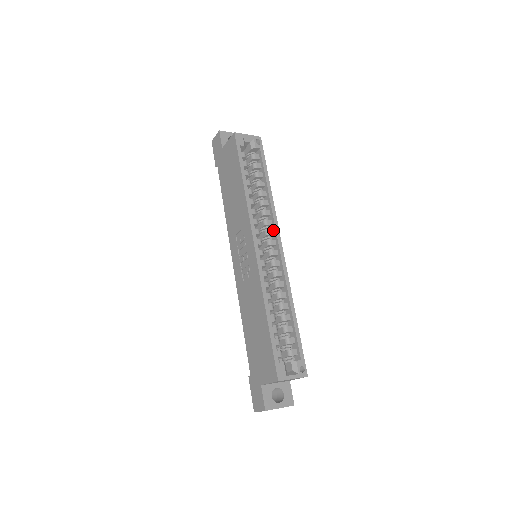
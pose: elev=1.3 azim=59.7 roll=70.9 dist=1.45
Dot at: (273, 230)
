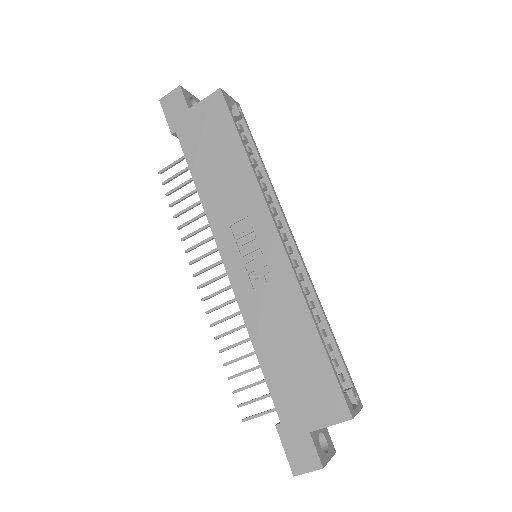
Dot at: (280, 221)
